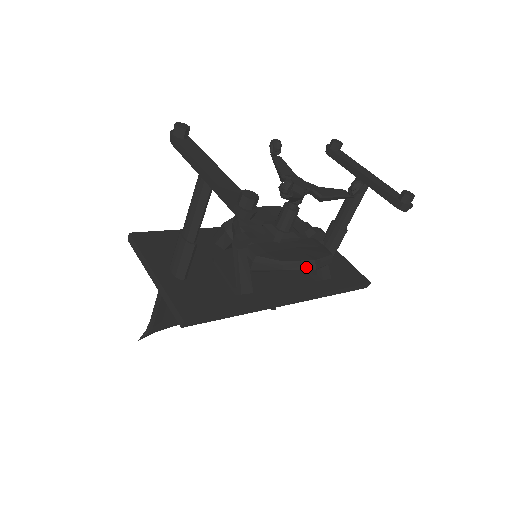
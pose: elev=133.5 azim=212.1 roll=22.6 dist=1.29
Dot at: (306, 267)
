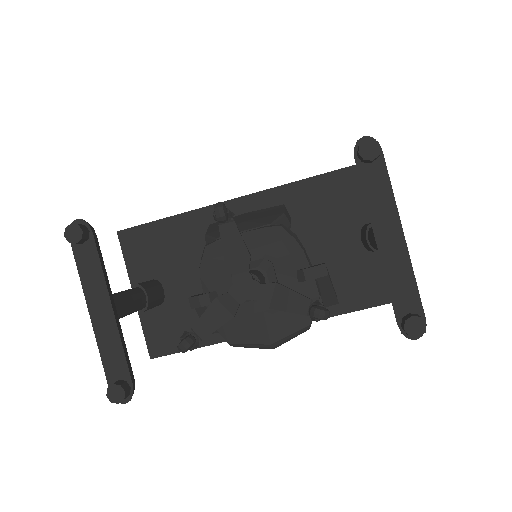
Dot at: (261, 347)
